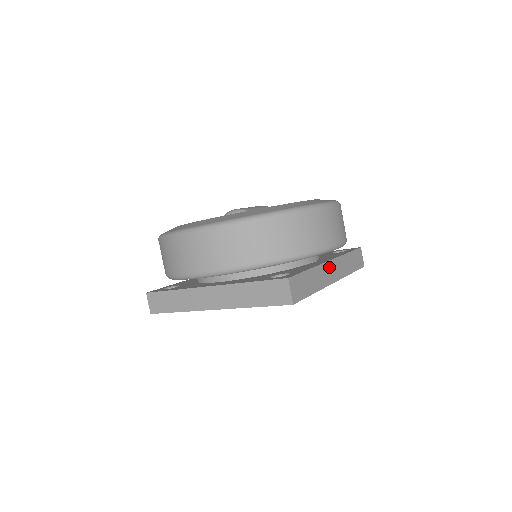
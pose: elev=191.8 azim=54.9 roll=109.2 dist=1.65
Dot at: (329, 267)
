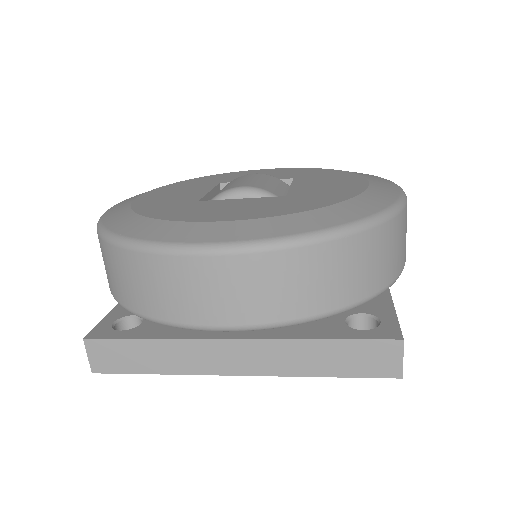
Dot at: occluded
